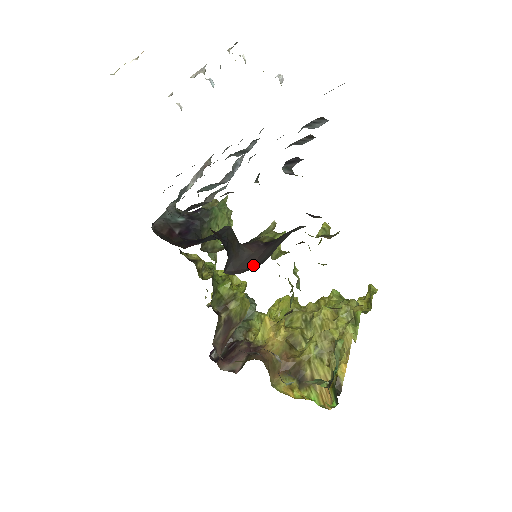
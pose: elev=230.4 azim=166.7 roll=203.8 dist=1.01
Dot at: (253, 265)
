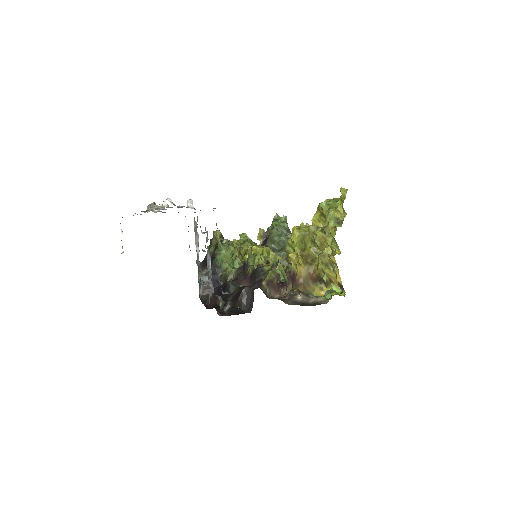
Dot at: (251, 300)
